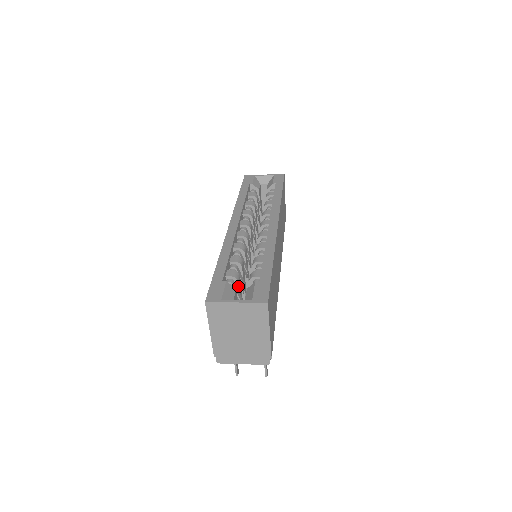
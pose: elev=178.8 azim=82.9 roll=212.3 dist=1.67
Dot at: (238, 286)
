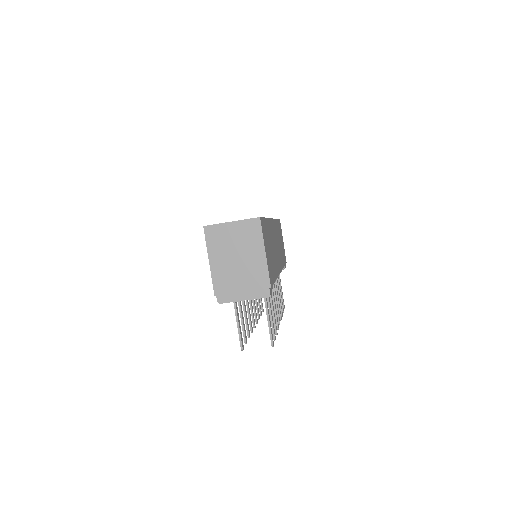
Dot at: occluded
